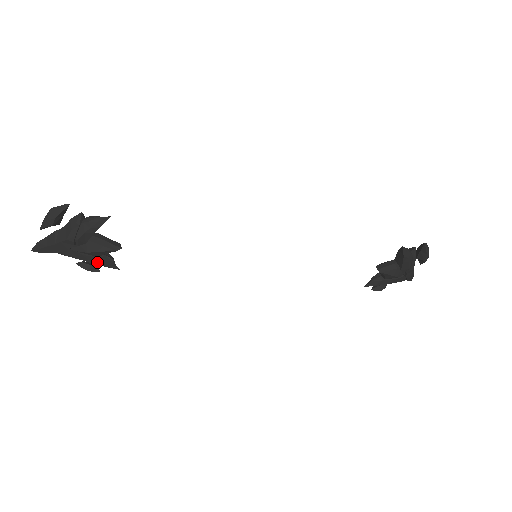
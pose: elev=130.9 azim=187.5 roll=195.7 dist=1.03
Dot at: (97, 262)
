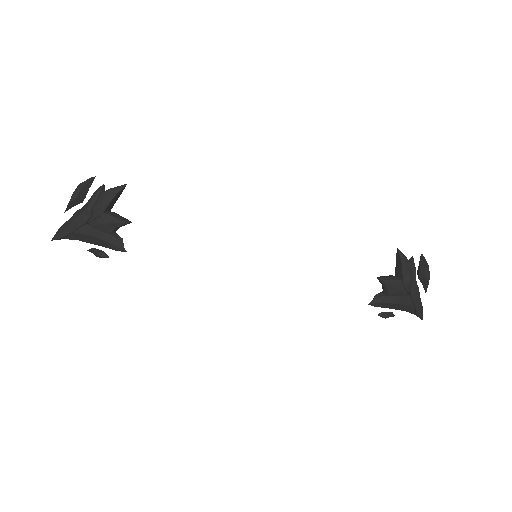
Dot at: (107, 239)
